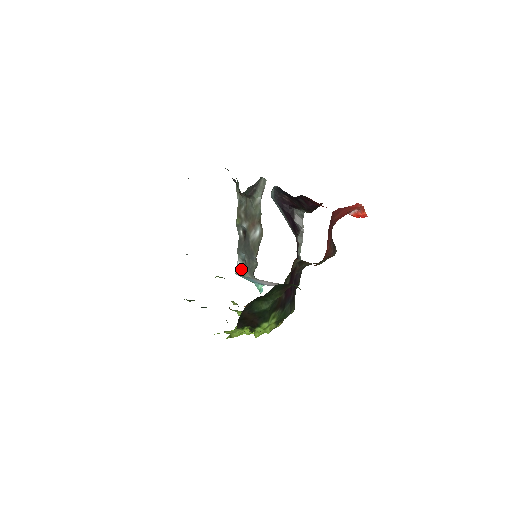
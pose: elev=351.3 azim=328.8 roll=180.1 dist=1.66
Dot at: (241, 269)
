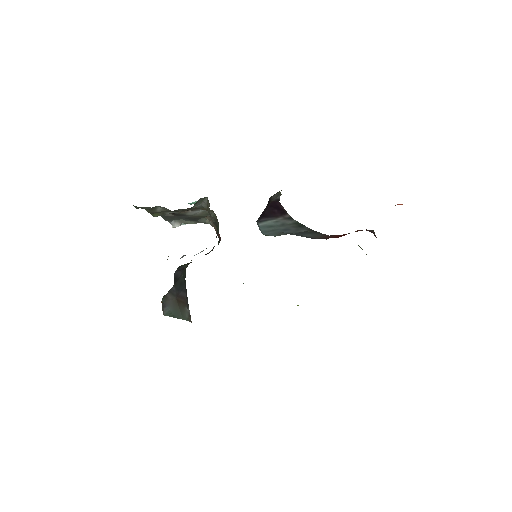
Dot at: (180, 223)
